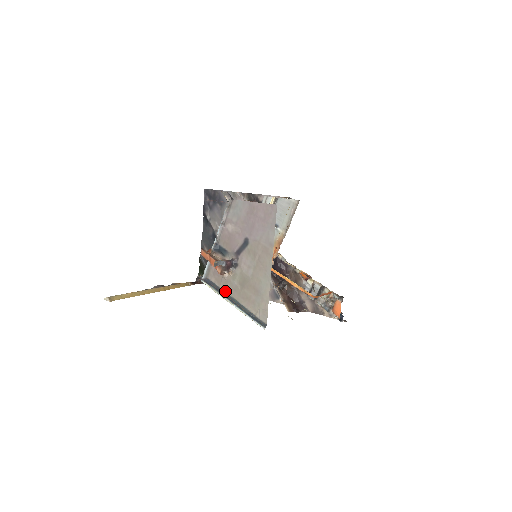
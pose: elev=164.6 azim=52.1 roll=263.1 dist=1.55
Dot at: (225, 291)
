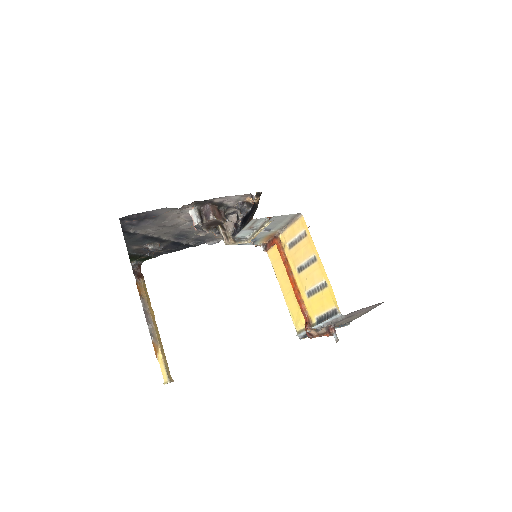
Dot at: occluded
